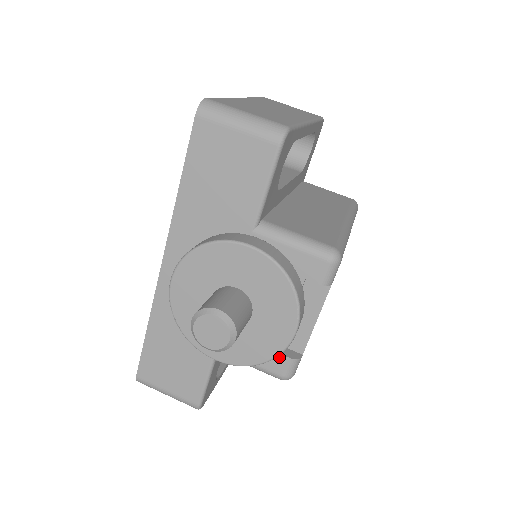
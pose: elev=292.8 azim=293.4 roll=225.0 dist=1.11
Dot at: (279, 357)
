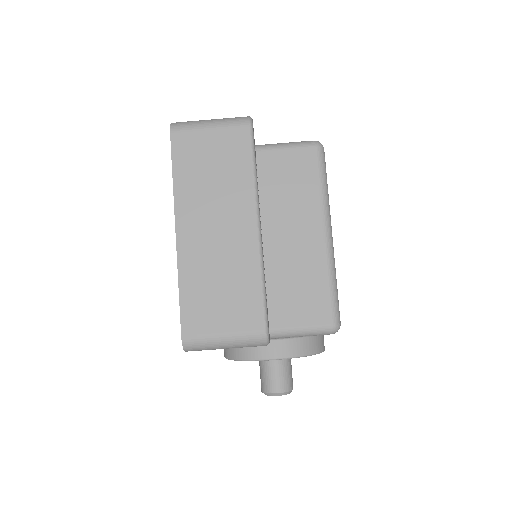
Dot at: occluded
